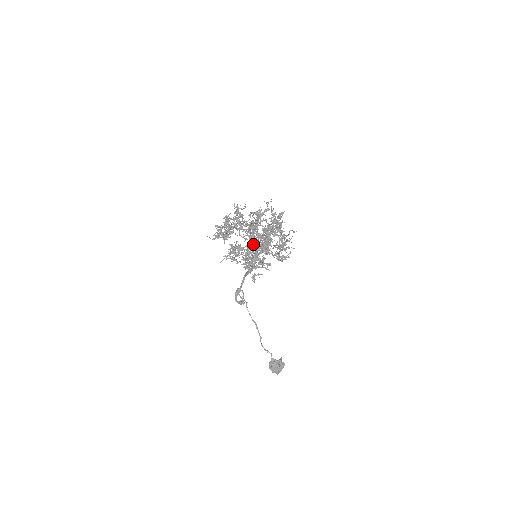
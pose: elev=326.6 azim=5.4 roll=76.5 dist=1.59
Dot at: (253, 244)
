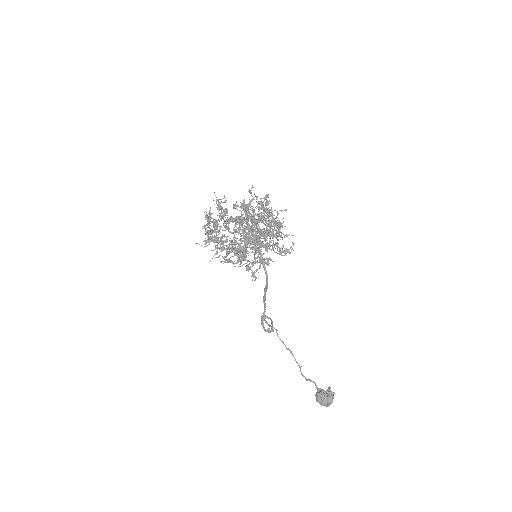
Dot at: (253, 247)
